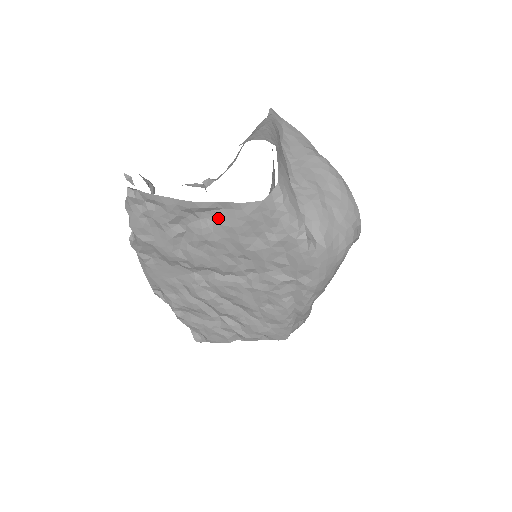
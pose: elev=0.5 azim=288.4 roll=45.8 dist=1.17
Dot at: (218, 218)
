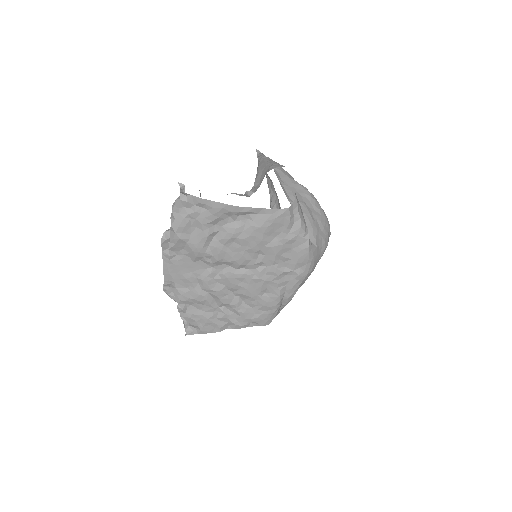
Dot at: (250, 221)
